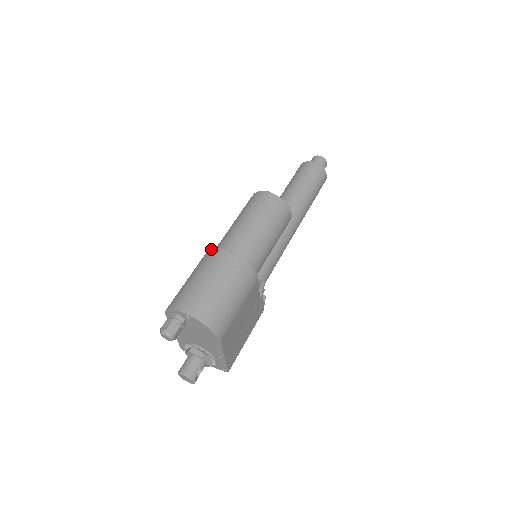
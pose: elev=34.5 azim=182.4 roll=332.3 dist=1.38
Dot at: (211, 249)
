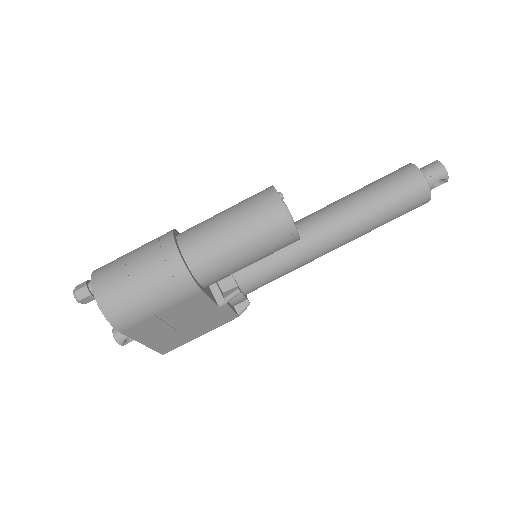
Dot at: (171, 231)
